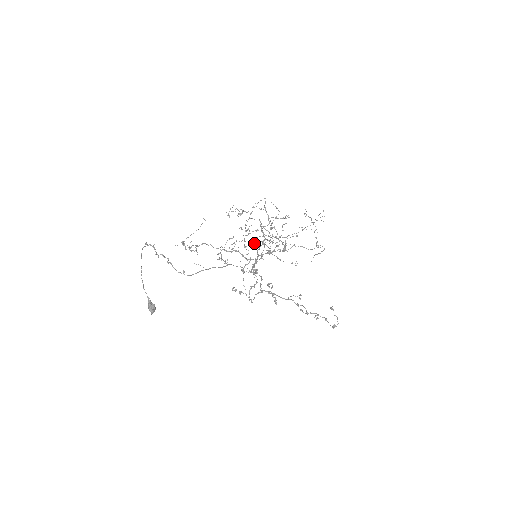
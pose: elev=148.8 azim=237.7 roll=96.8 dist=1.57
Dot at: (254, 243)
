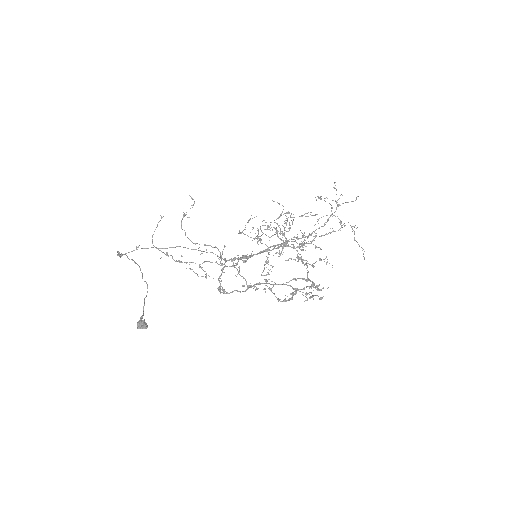
Dot at: (286, 260)
